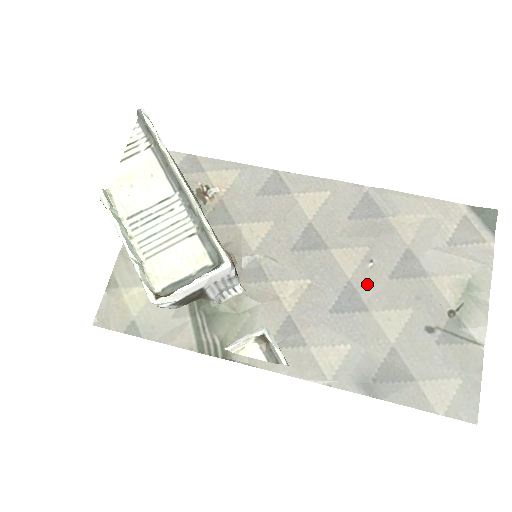
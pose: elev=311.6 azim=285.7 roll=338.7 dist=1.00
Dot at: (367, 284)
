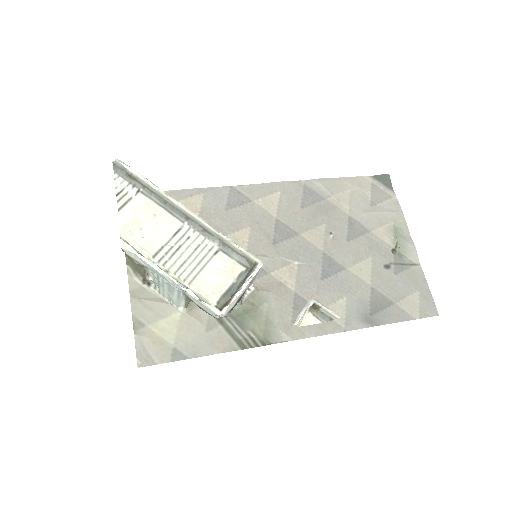
Dot at: (336, 250)
